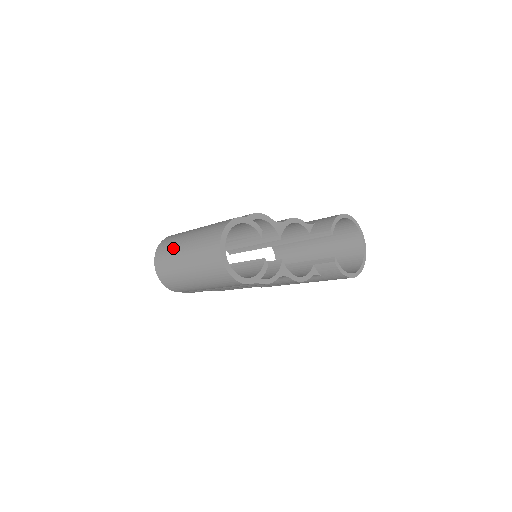
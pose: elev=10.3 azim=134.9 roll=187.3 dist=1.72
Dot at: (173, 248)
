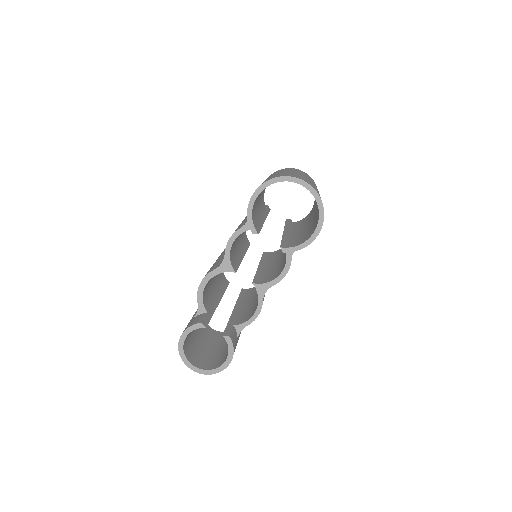
Dot at: occluded
